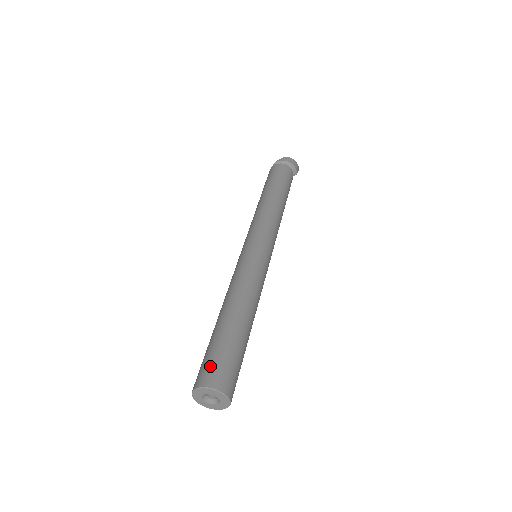
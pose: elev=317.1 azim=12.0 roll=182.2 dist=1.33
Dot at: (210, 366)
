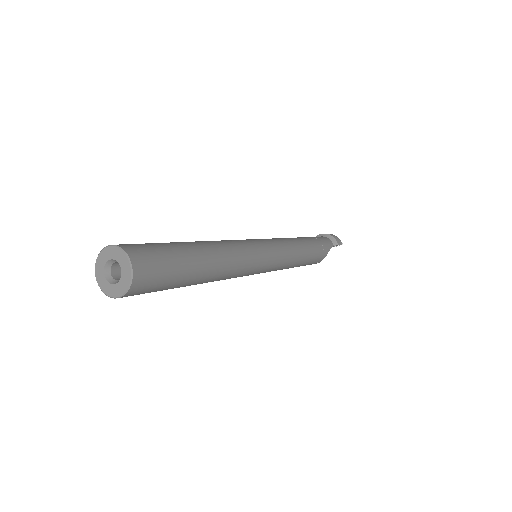
Dot at: occluded
